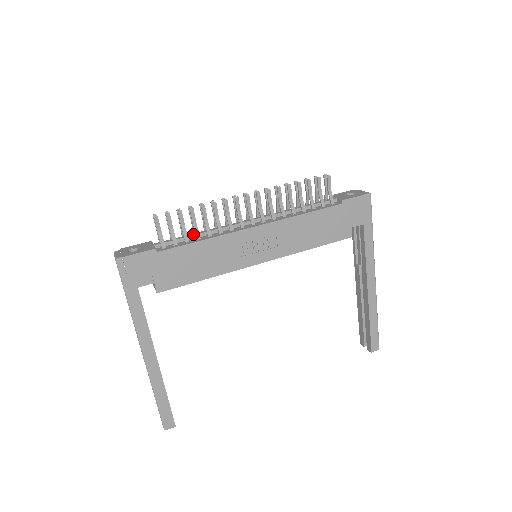
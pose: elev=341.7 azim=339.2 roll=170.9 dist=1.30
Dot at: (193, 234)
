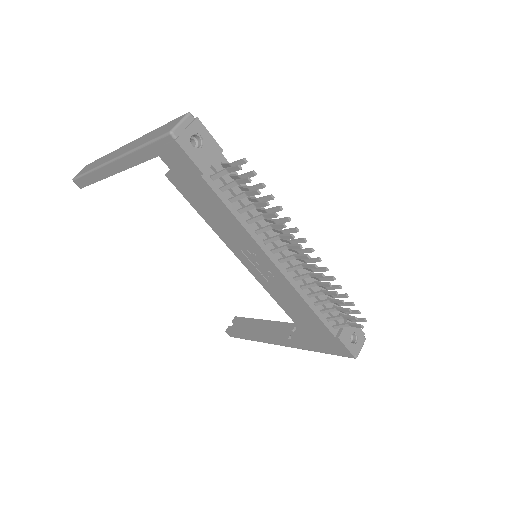
Dot at: (245, 202)
